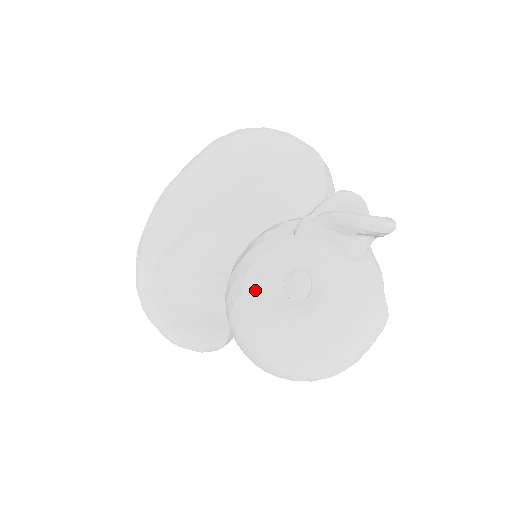
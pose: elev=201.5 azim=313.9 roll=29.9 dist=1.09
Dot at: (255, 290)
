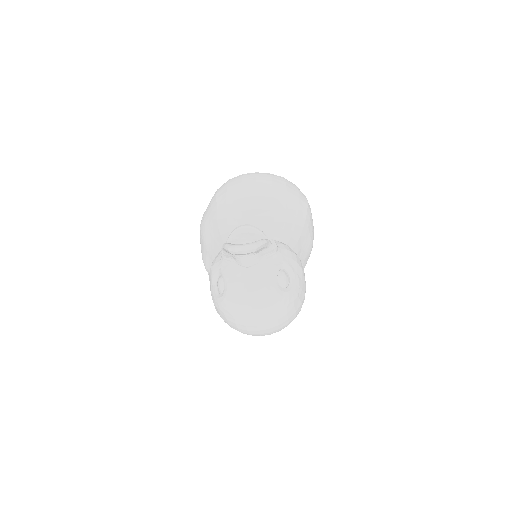
Dot at: (210, 288)
